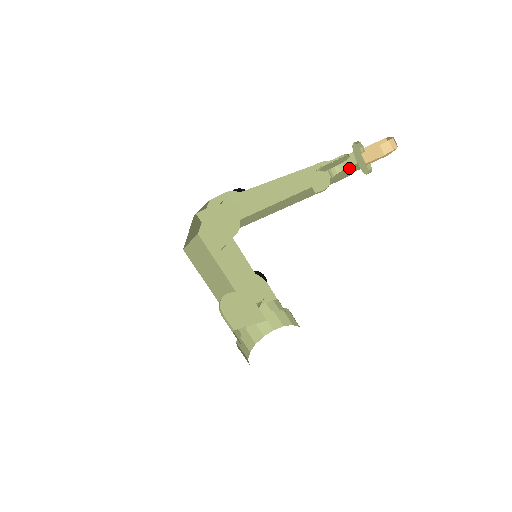
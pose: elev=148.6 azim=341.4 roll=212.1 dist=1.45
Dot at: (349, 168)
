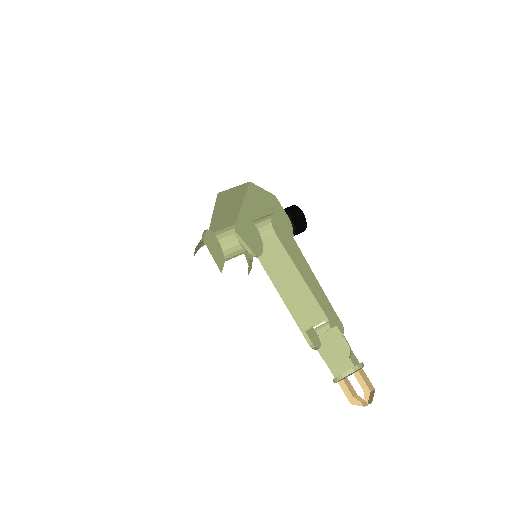
Dot at: occluded
